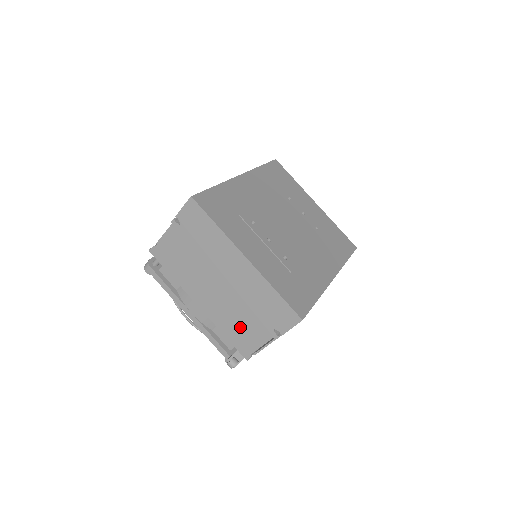
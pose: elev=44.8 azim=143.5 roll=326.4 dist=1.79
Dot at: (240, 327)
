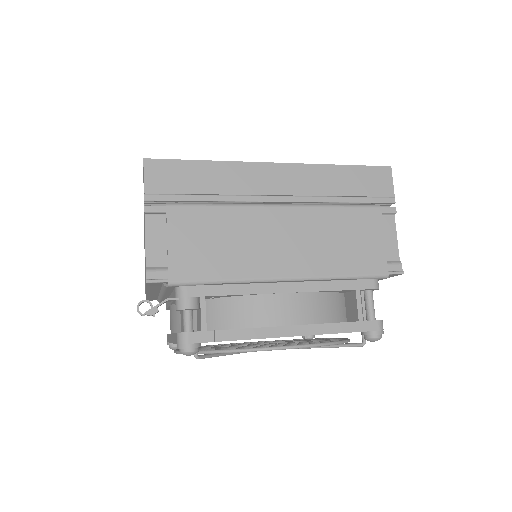
Dot at: occluded
